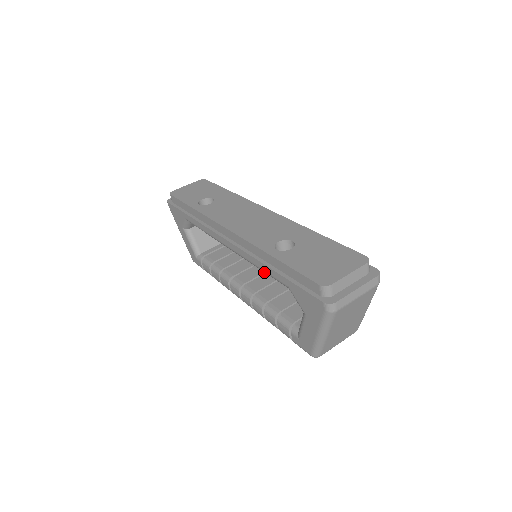
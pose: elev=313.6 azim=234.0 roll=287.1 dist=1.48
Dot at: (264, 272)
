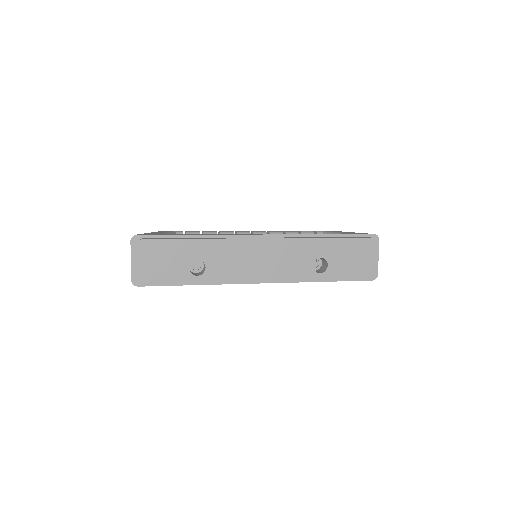
Dot at: occluded
